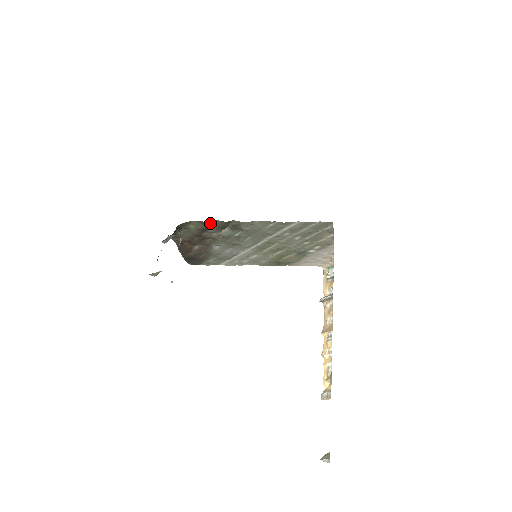
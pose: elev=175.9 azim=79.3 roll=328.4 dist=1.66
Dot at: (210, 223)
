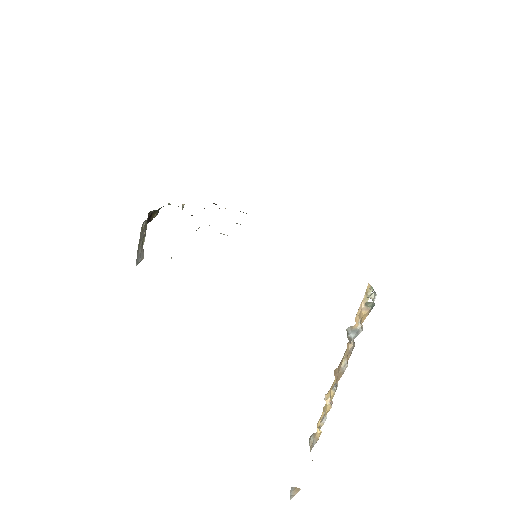
Dot at: occluded
